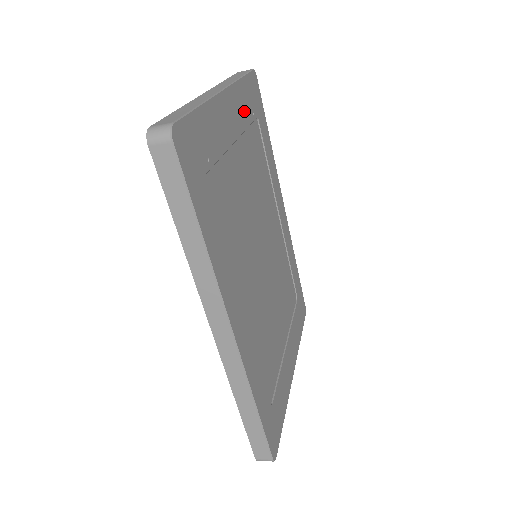
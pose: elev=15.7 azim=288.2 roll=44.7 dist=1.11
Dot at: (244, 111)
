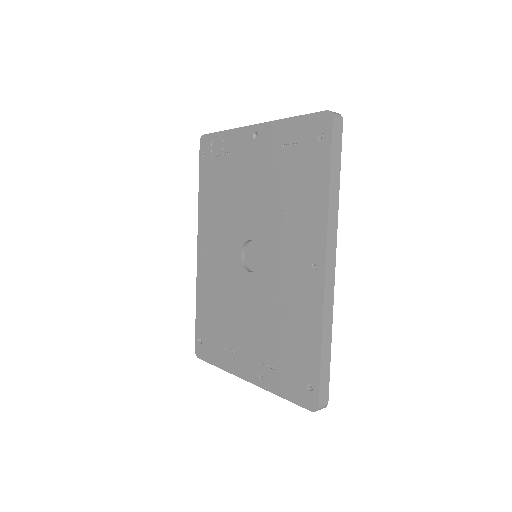
Dot at: occluded
